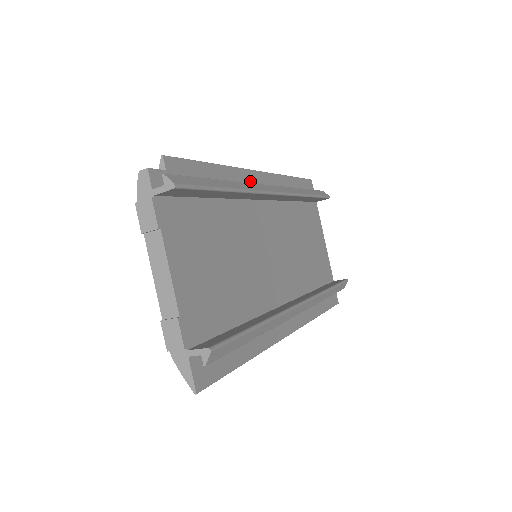
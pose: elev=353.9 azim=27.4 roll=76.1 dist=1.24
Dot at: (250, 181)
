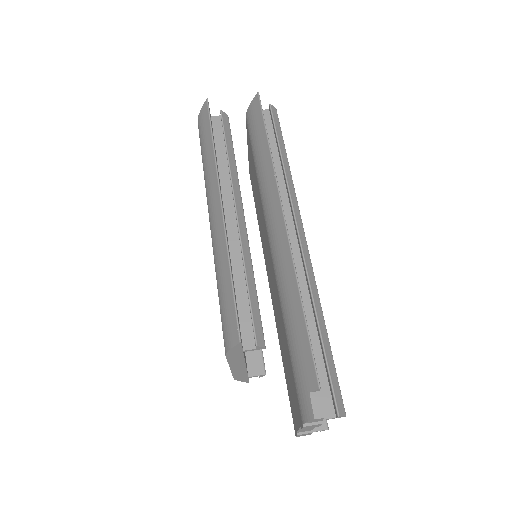
Dot at: occluded
